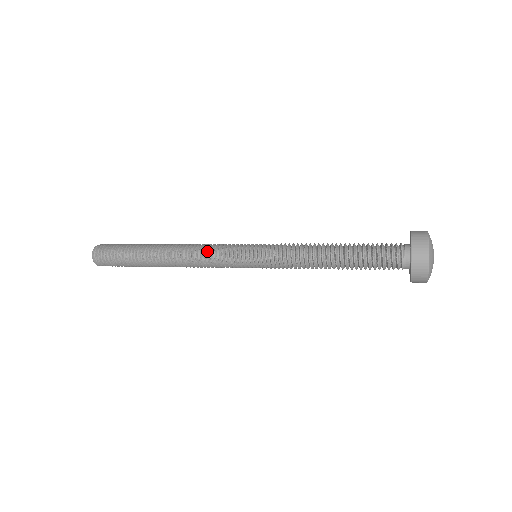
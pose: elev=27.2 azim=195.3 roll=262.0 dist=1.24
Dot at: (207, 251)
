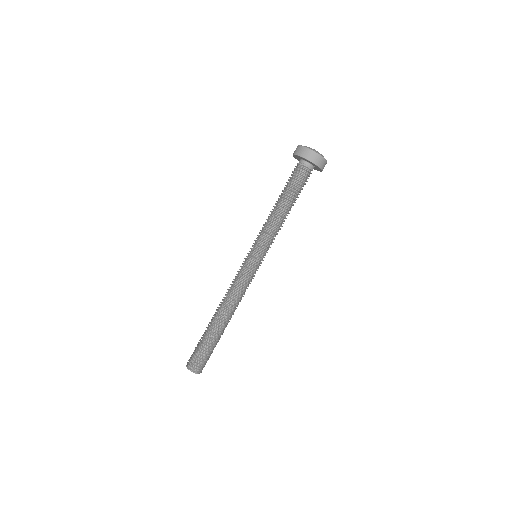
Dot at: (232, 282)
